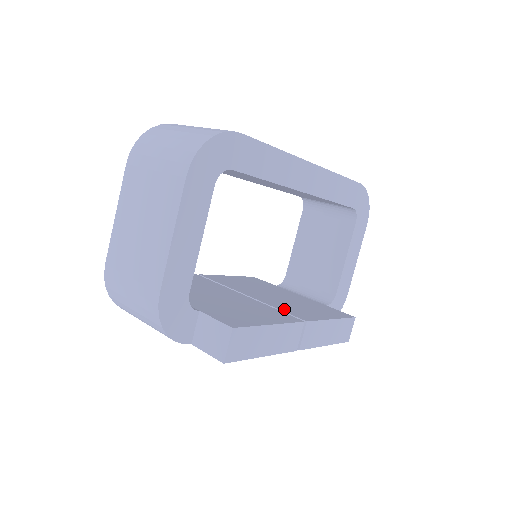
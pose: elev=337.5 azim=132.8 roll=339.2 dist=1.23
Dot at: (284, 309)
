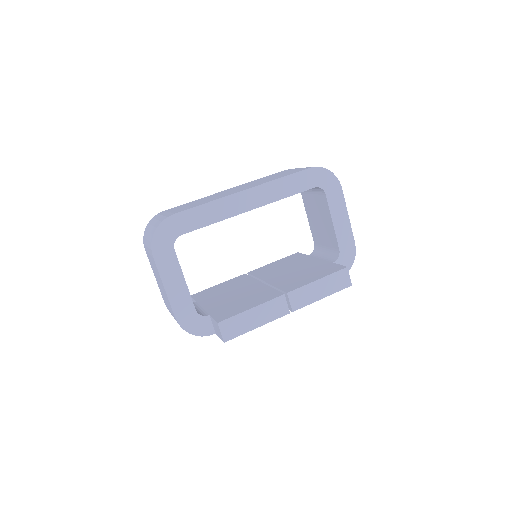
Dot at: (281, 286)
